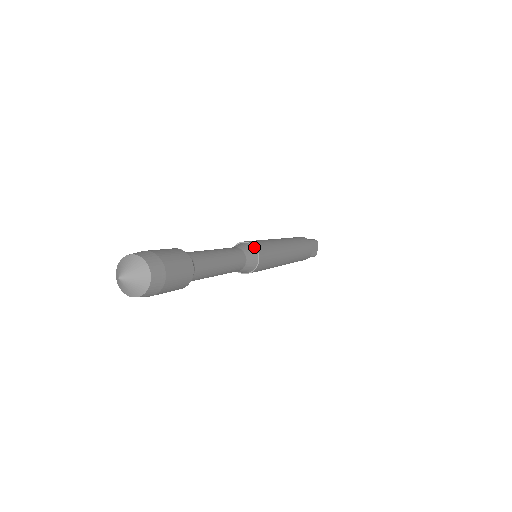
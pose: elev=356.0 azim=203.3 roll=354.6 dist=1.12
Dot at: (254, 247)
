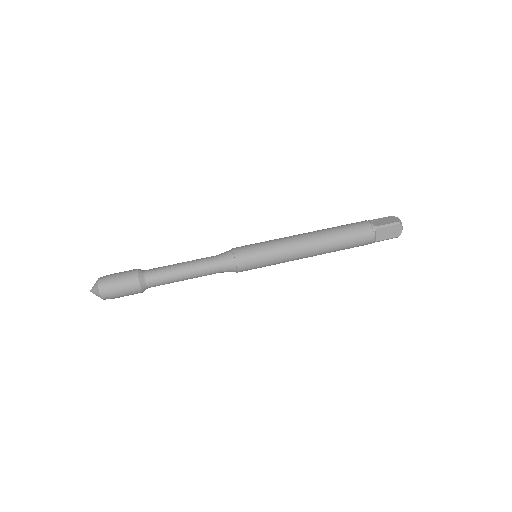
Dot at: (234, 256)
